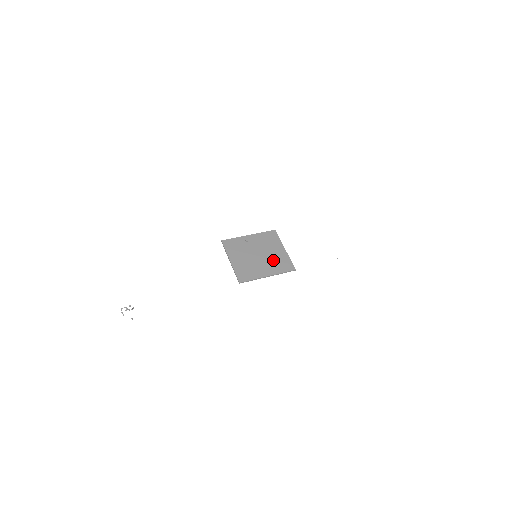
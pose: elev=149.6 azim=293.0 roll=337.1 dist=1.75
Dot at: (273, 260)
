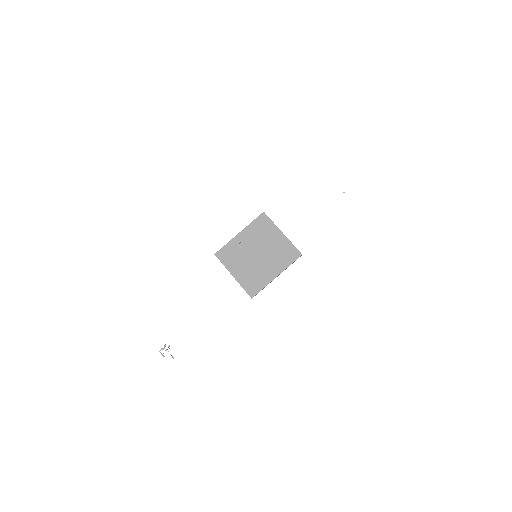
Dot at: (275, 254)
